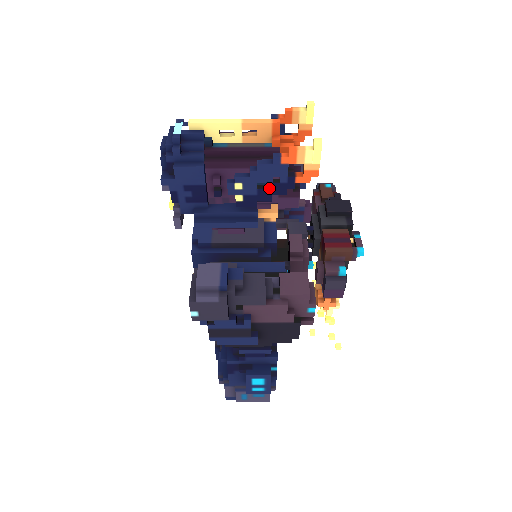
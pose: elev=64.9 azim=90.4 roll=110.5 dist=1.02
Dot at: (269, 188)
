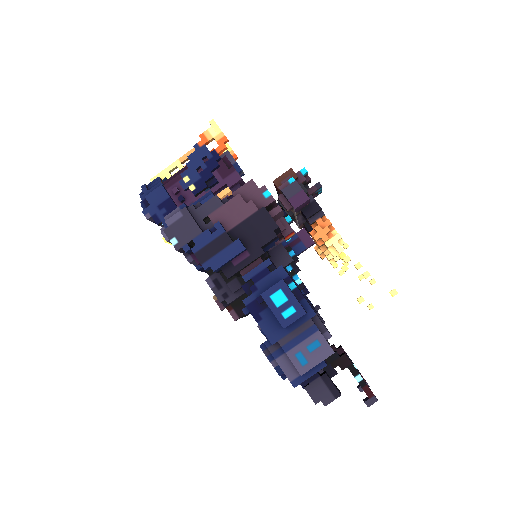
Dot at: (205, 168)
